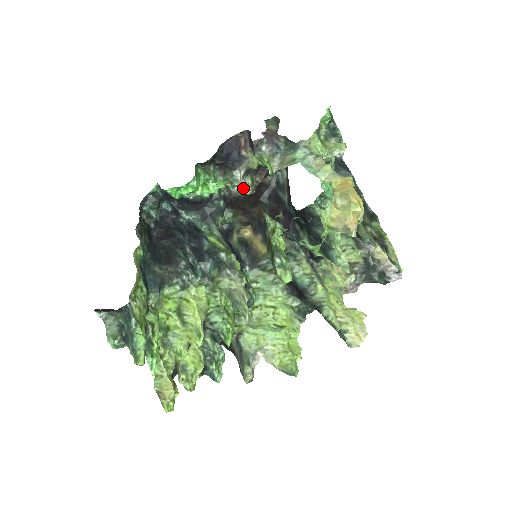
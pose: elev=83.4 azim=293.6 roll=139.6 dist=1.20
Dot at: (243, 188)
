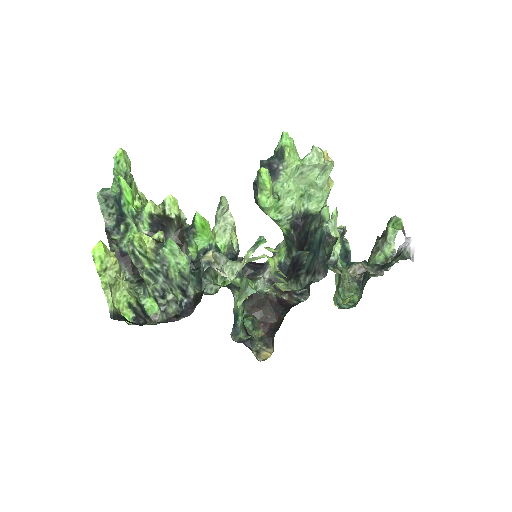
Dot at: (265, 290)
